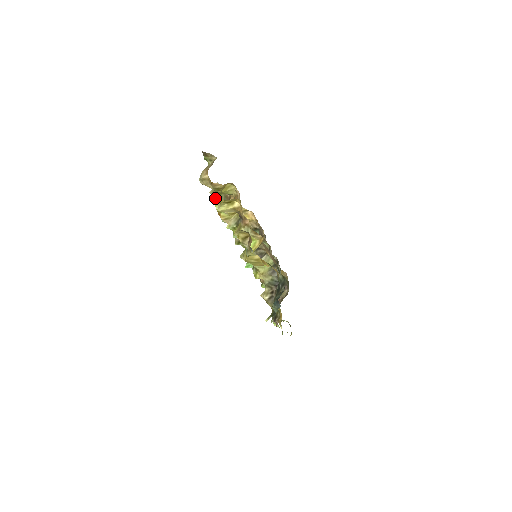
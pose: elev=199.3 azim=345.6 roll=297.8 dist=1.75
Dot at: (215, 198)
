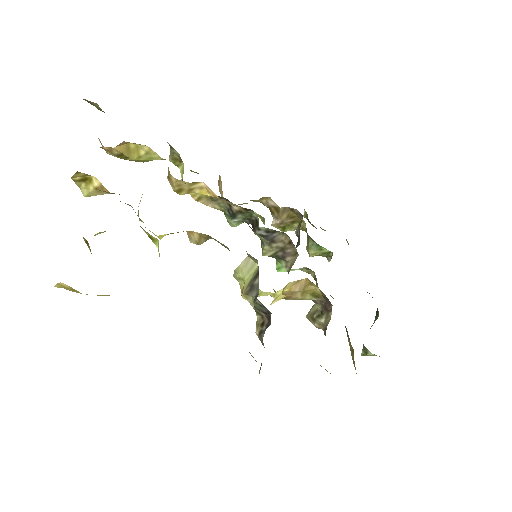
Dot at: (180, 167)
